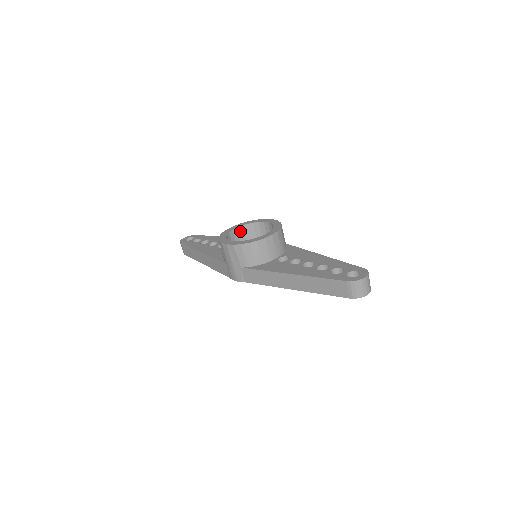
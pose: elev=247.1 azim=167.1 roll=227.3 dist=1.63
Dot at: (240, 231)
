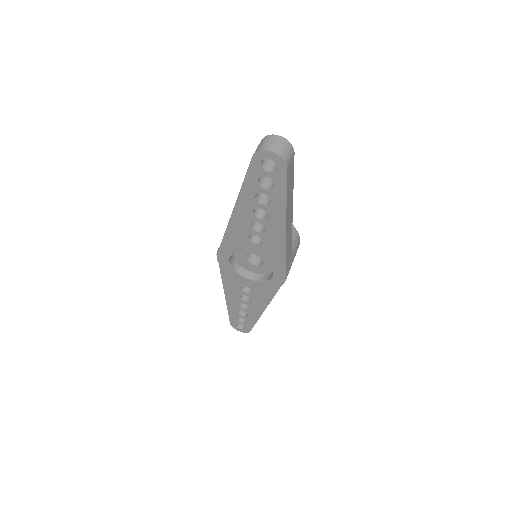
Dot at: occluded
